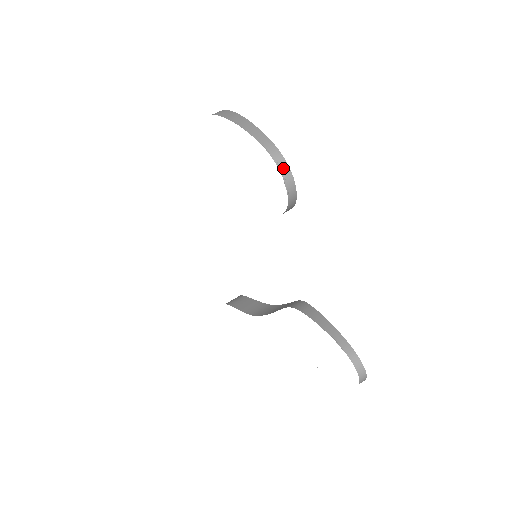
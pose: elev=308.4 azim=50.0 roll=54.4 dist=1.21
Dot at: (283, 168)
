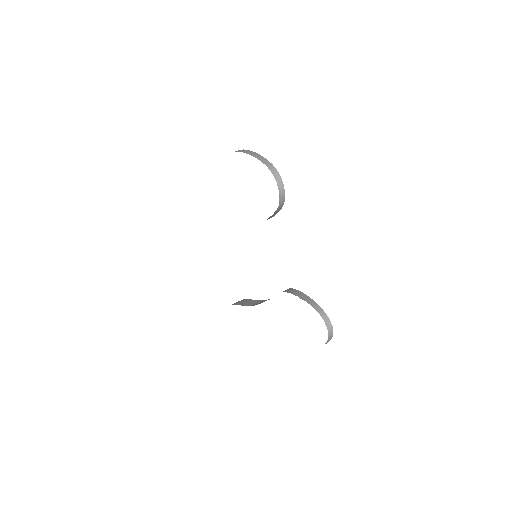
Dot at: (277, 177)
